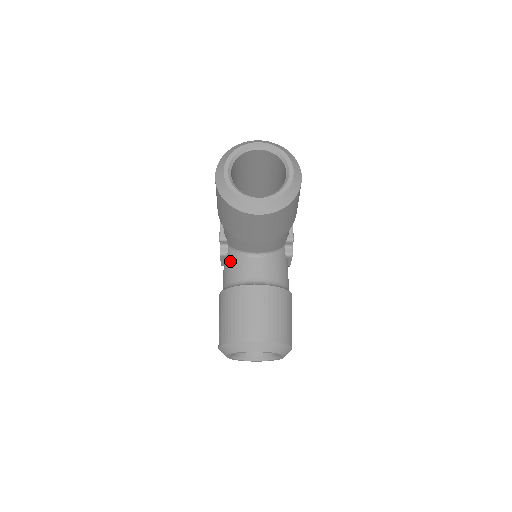
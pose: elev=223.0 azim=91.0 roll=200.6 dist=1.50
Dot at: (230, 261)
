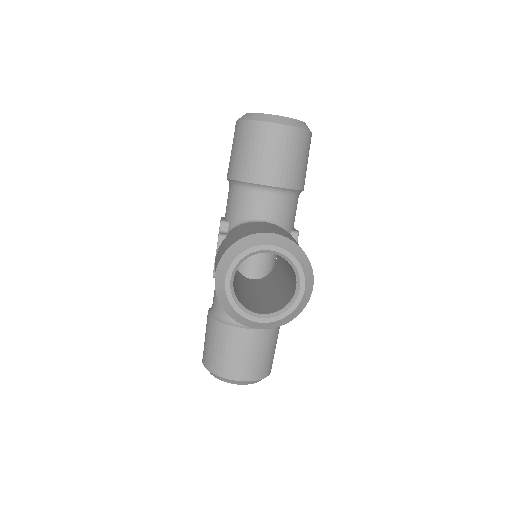
Dot at: occluded
